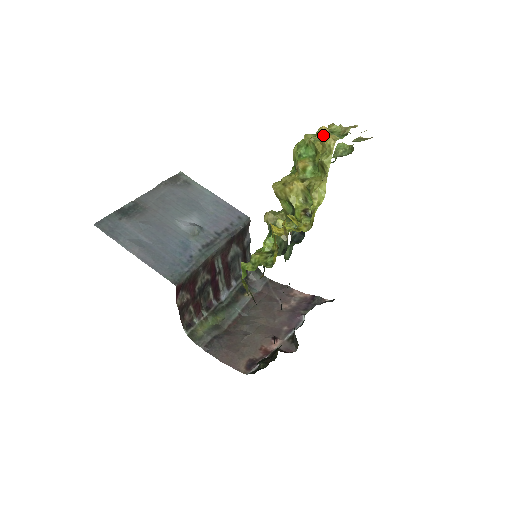
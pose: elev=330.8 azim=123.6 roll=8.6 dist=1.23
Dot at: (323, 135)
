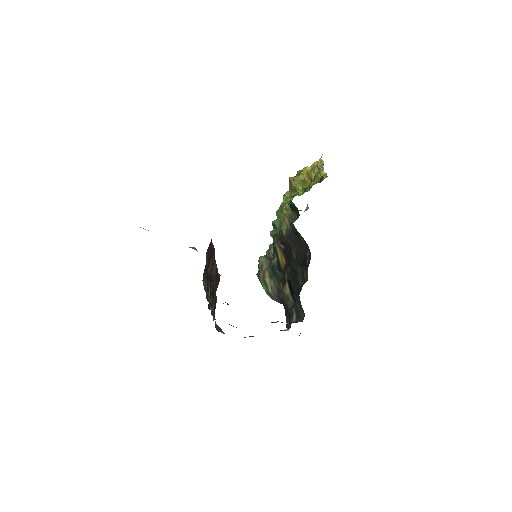
Dot at: occluded
